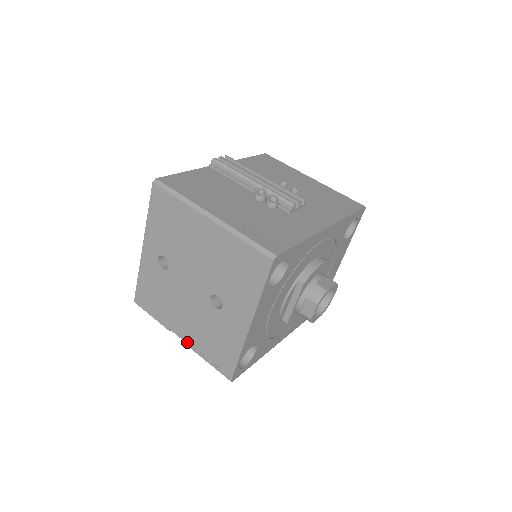
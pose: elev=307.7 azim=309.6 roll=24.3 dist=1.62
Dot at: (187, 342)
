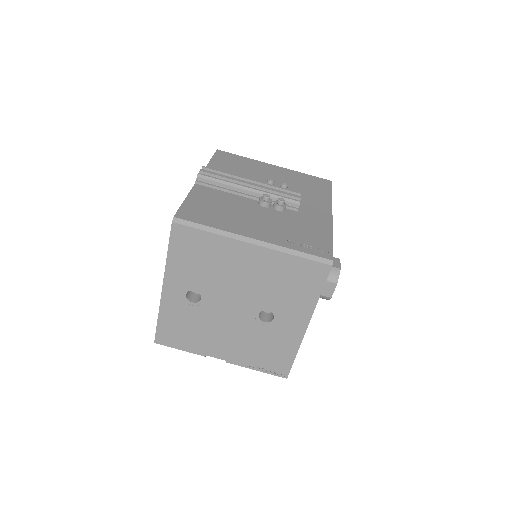
Dot at: (231, 361)
